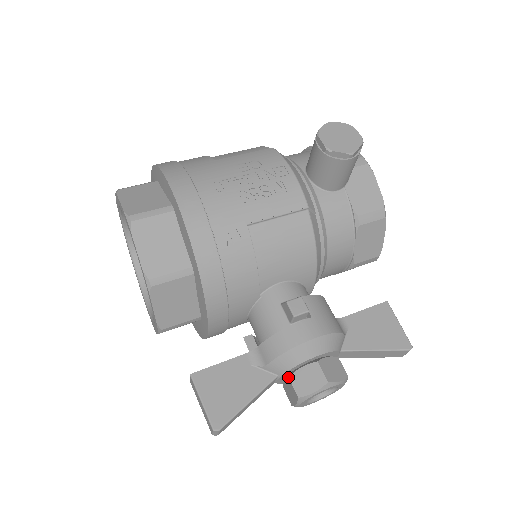
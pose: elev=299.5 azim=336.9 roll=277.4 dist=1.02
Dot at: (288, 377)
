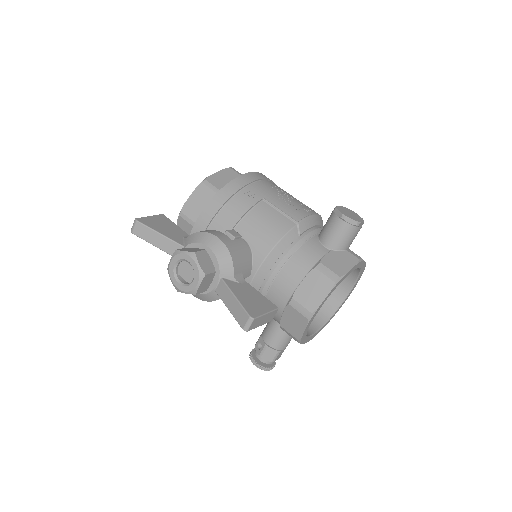
Dot at: (186, 248)
